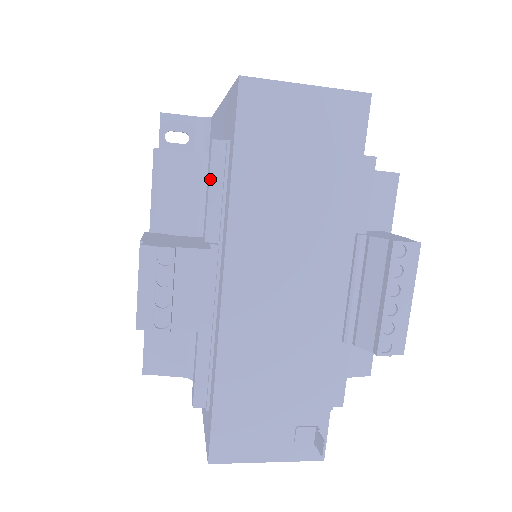
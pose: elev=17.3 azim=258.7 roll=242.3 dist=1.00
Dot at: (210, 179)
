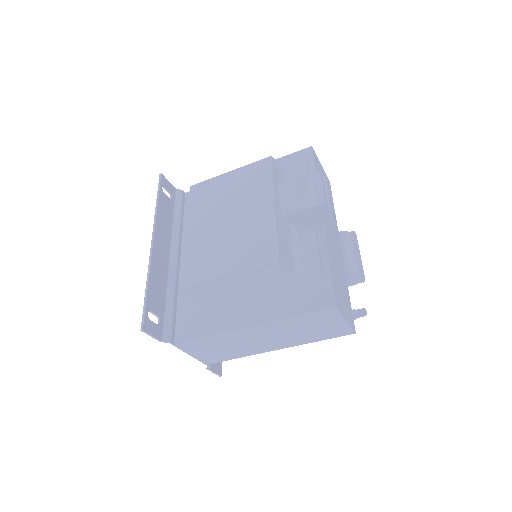
Dot at: occluded
